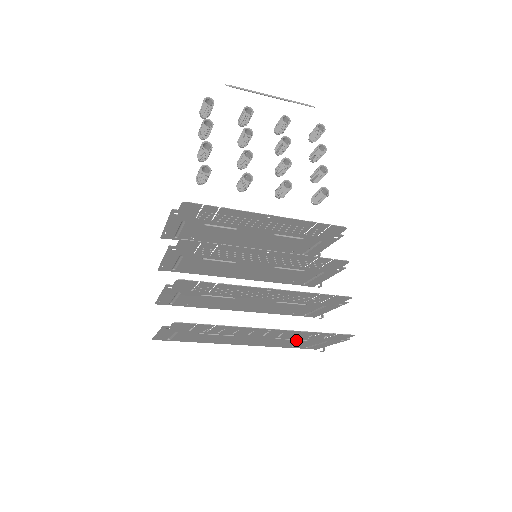
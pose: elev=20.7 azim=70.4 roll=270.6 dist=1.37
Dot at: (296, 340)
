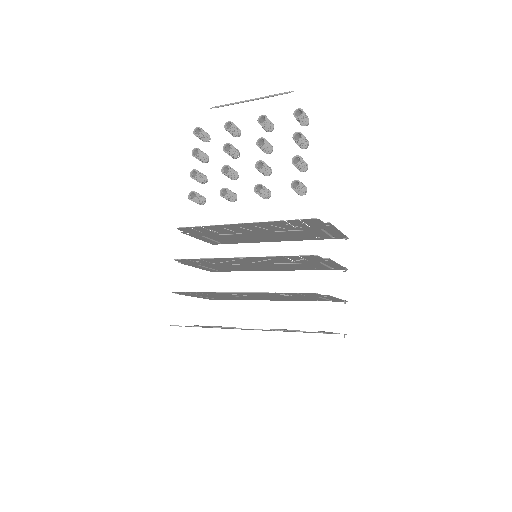
Dot at: occluded
